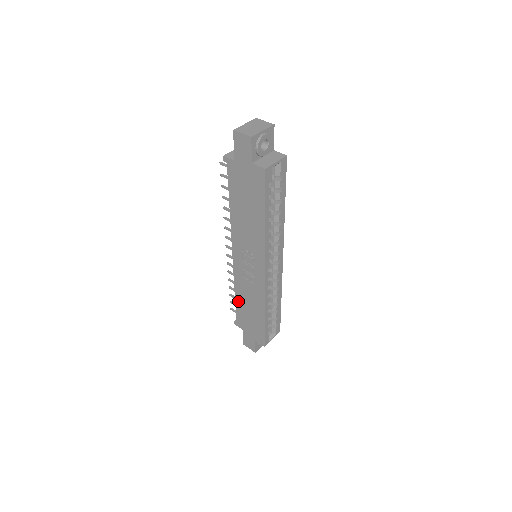
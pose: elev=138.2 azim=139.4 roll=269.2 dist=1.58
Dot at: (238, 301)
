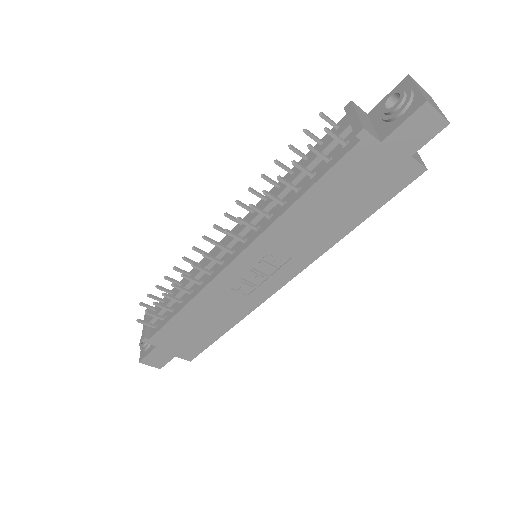
Dot at: (183, 315)
